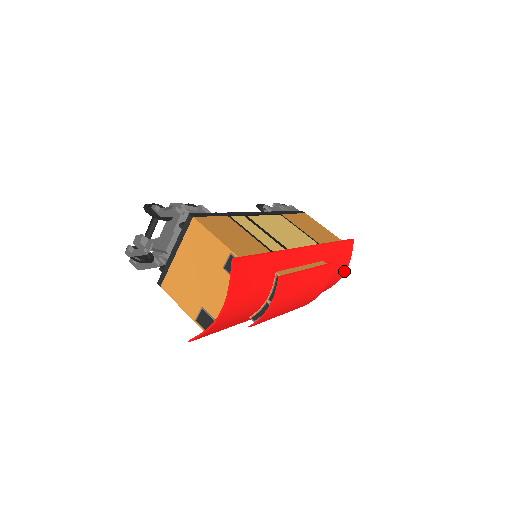
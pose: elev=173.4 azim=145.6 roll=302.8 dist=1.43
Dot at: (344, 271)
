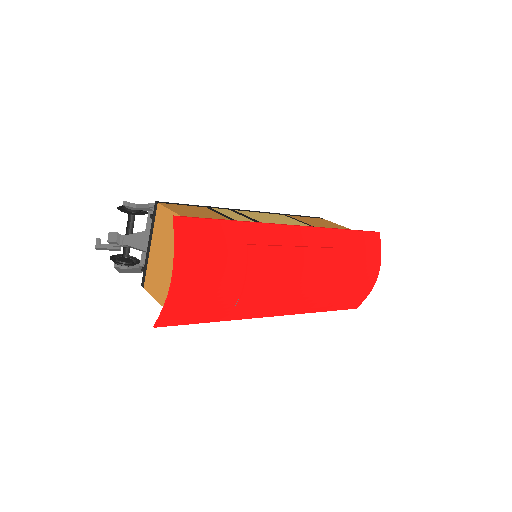
Dot at: (376, 271)
